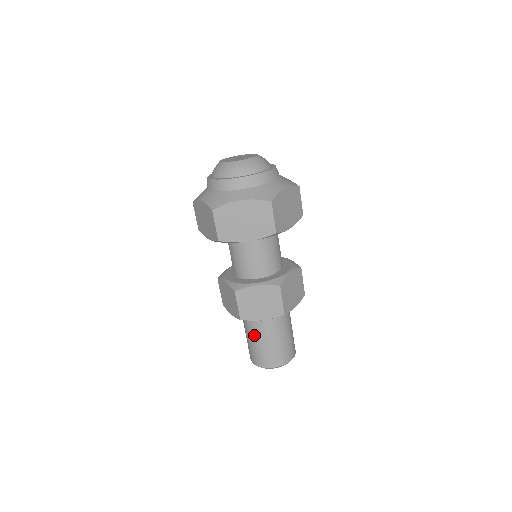
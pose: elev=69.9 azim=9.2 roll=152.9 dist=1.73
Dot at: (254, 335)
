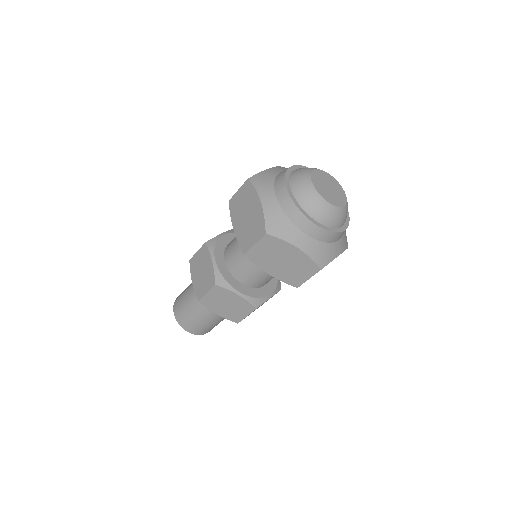
Dot at: (217, 319)
